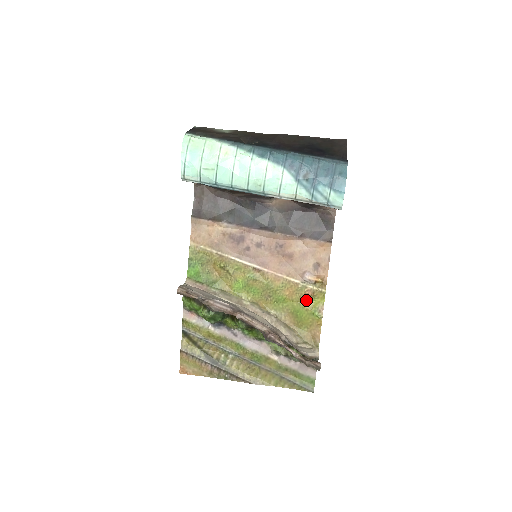
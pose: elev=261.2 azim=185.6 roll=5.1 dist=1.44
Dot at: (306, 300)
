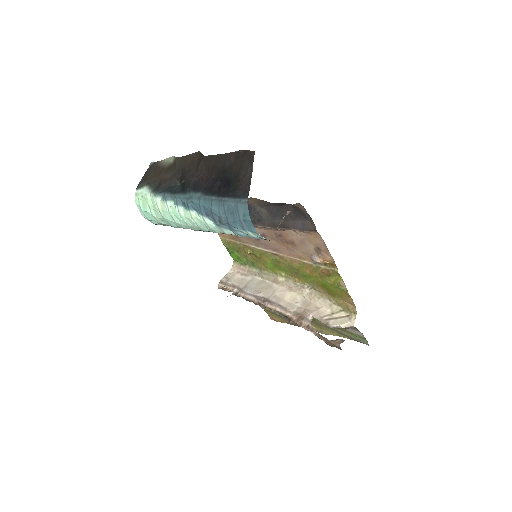
Dot at: (326, 276)
